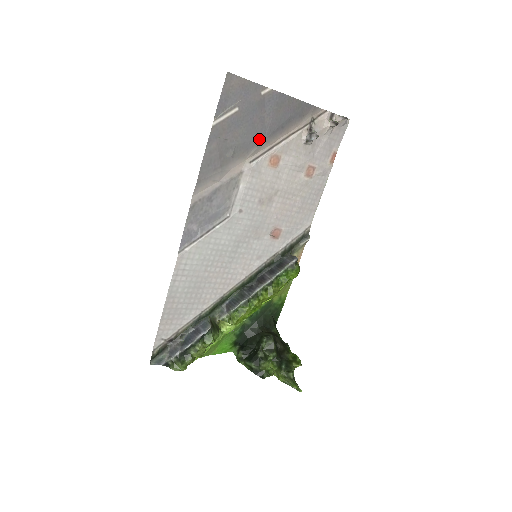
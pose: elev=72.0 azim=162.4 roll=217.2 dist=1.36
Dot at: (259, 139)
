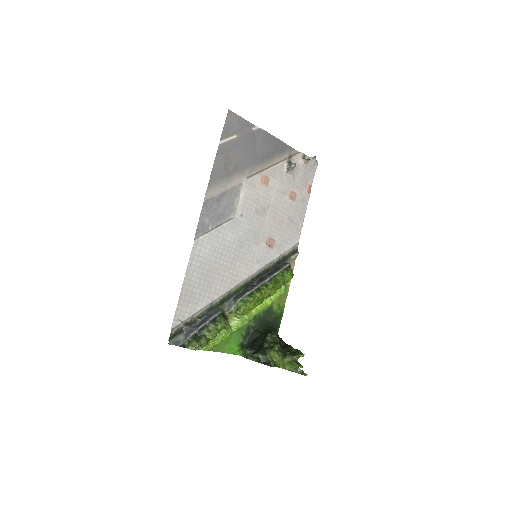
Dot at: (253, 162)
